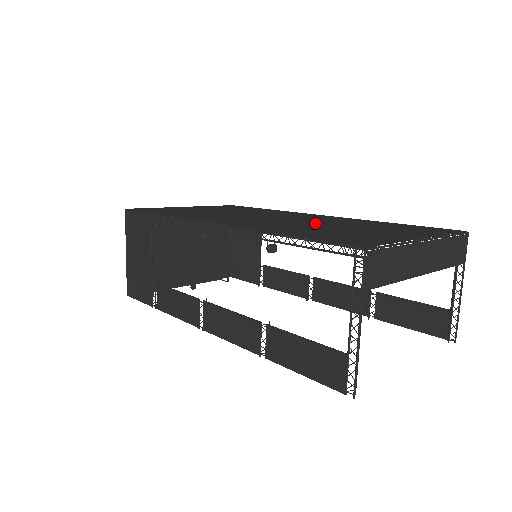
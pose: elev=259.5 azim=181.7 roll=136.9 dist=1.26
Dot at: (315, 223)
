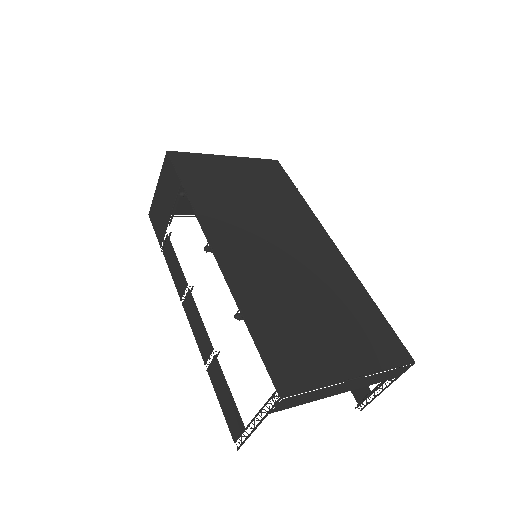
Dot at: (303, 282)
